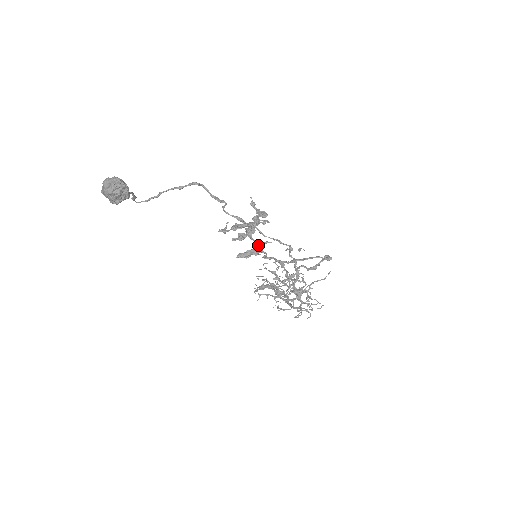
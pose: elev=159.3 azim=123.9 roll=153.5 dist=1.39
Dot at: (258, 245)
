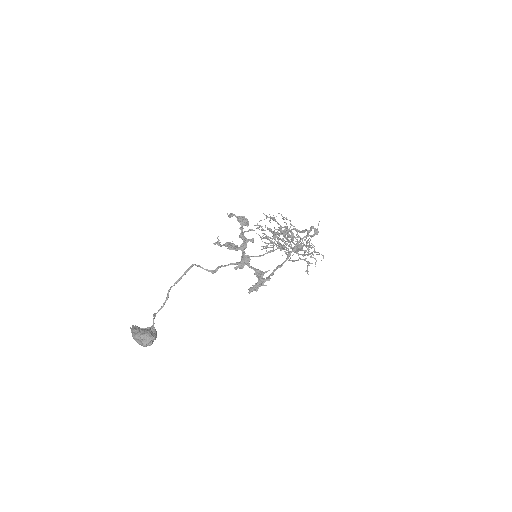
Dot at: (260, 278)
